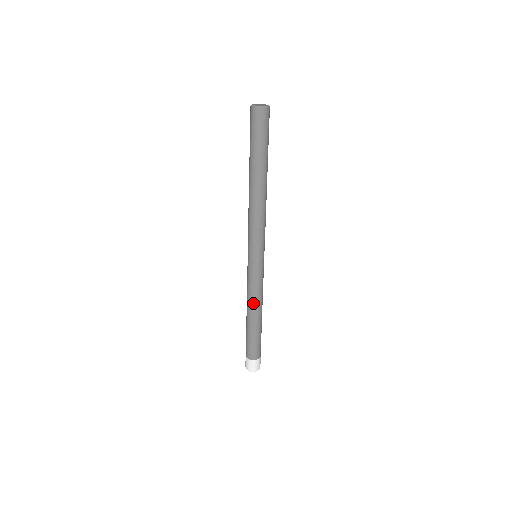
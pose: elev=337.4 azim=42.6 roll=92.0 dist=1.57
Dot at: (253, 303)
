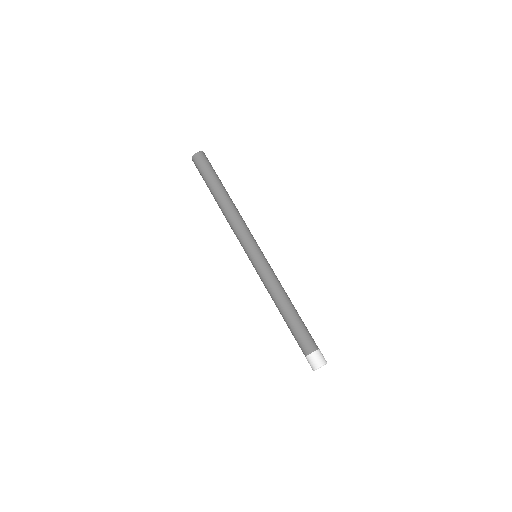
Dot at: (280, 292)
